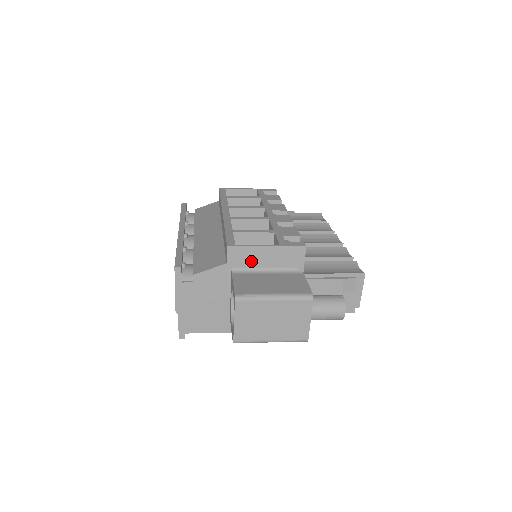
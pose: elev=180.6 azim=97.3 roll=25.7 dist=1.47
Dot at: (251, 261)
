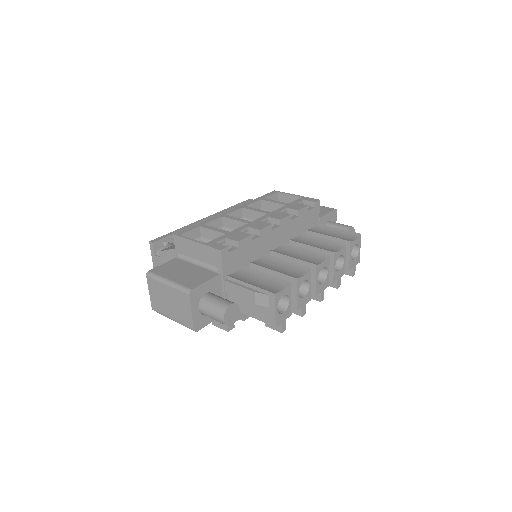
Dot at: (189, 251)
